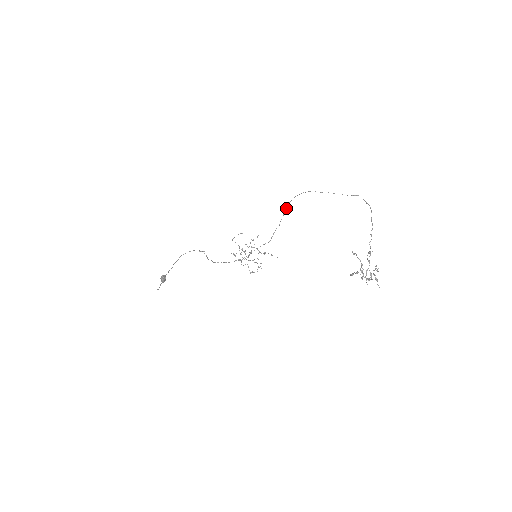
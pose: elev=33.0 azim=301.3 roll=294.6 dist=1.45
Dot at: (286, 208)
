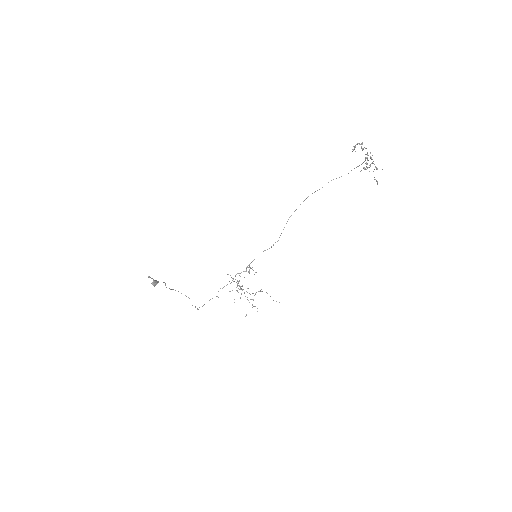
Dot at: occluded
